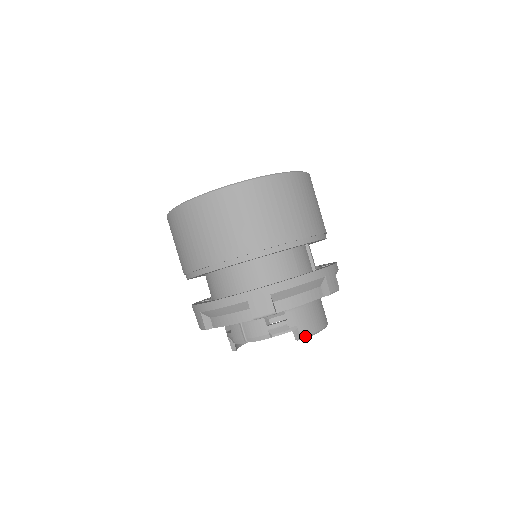
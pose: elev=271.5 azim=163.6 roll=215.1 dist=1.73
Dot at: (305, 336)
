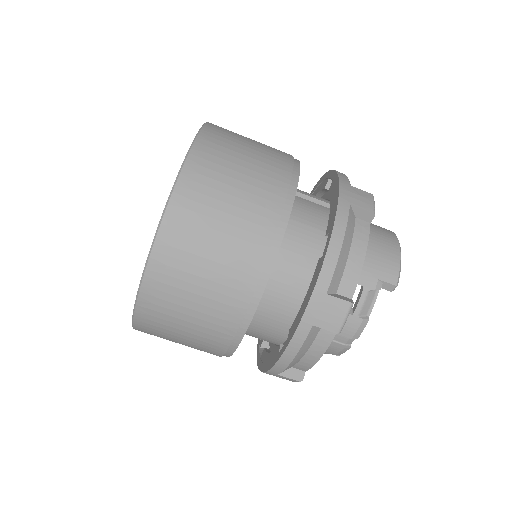
Dot at: (397, 278)
